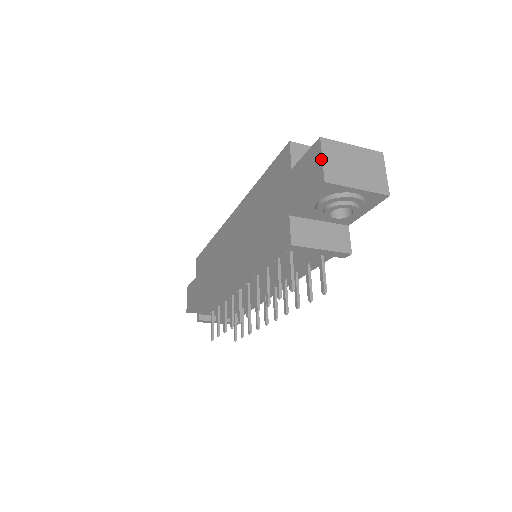
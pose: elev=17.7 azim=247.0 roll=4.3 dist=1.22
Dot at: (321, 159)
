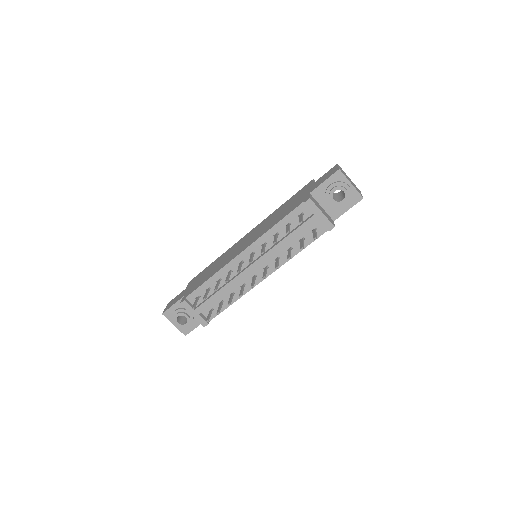
Dot at: (338, 166)
